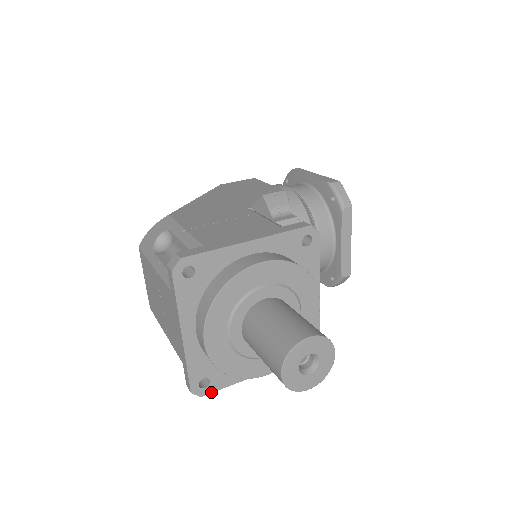
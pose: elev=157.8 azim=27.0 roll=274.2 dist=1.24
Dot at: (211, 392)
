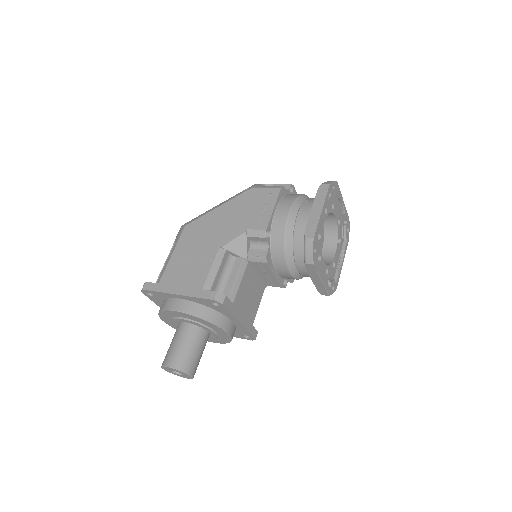
Dot at: occluded
